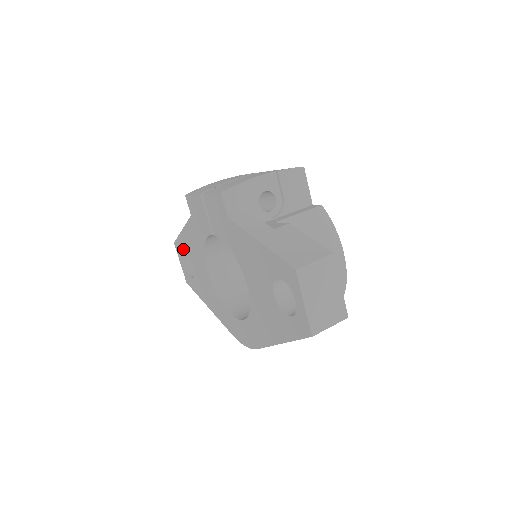
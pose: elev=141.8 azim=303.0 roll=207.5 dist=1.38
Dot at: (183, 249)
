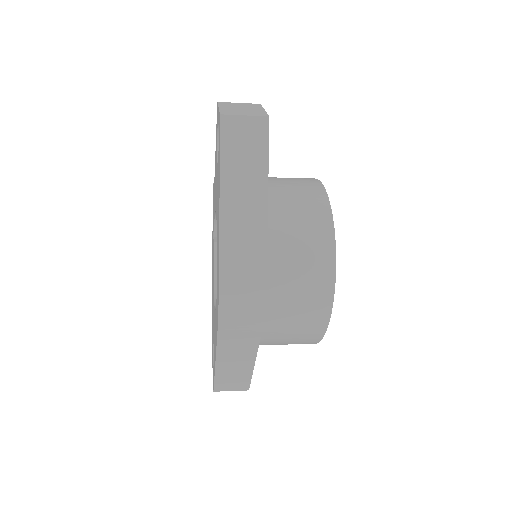
Dot at: (212, 338)
